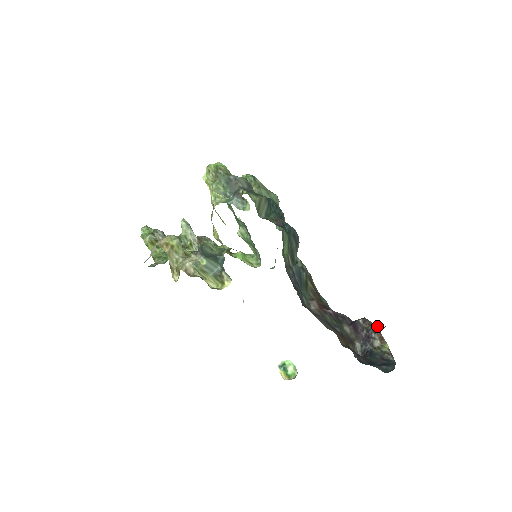
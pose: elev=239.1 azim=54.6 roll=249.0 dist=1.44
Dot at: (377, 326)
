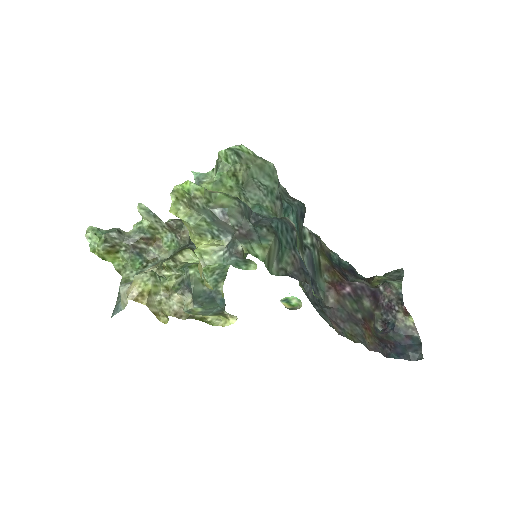
Dot at: (401, 296)
